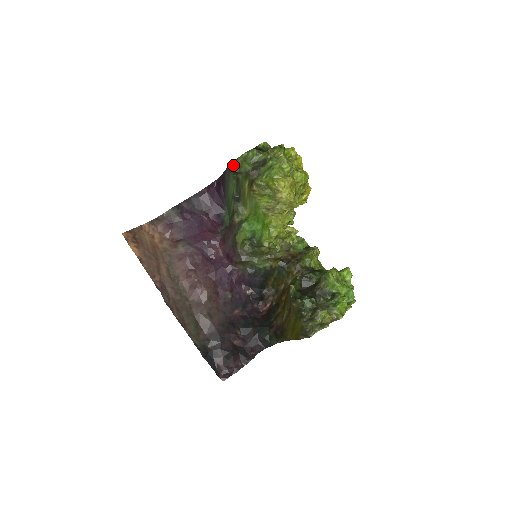
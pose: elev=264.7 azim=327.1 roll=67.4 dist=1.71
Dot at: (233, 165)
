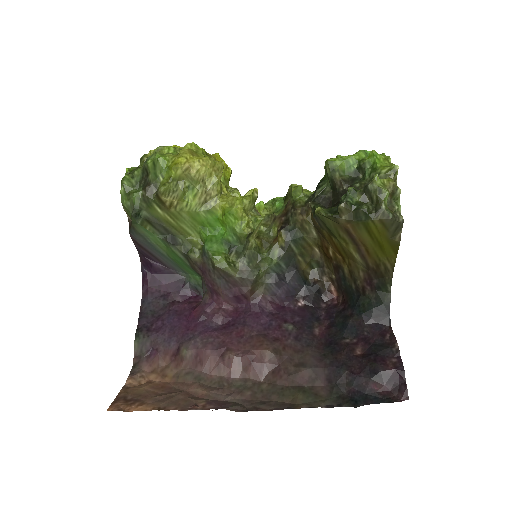
Dot at: (130, 221)
